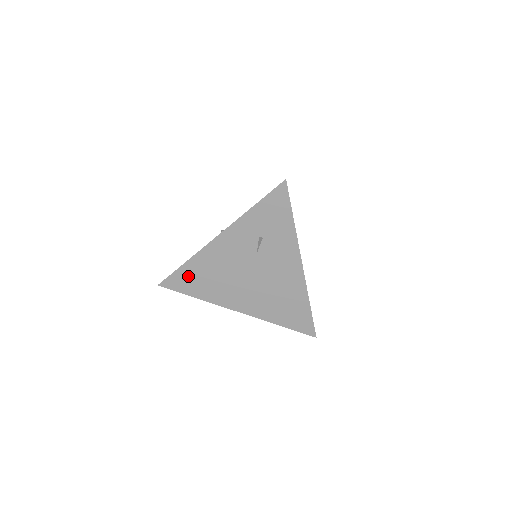
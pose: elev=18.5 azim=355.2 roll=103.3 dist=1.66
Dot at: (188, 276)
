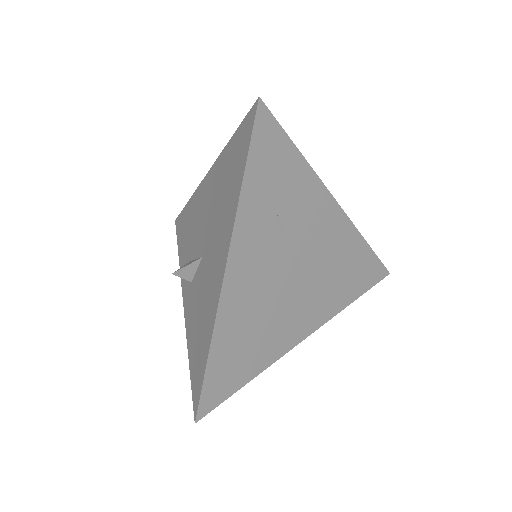
Dot at: (225, 365)
